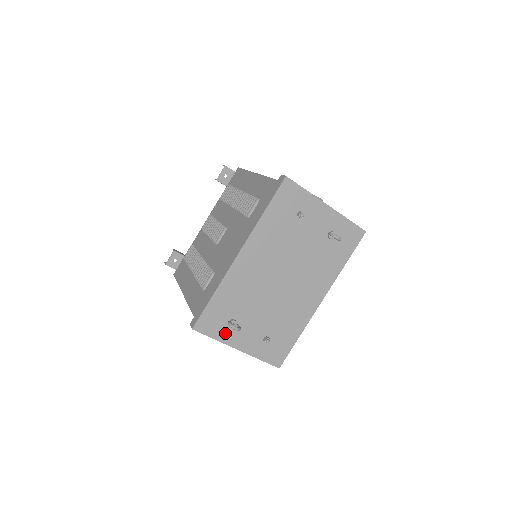
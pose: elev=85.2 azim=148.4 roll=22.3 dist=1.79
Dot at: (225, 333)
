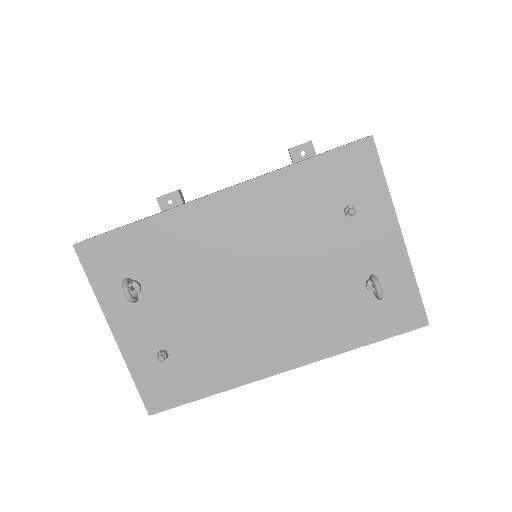
Dot at: (113, 292)
